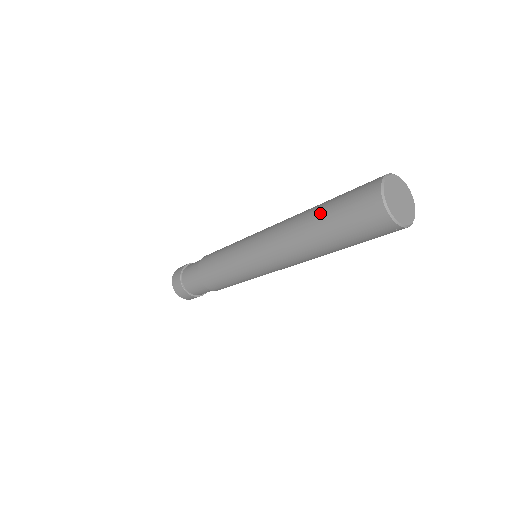
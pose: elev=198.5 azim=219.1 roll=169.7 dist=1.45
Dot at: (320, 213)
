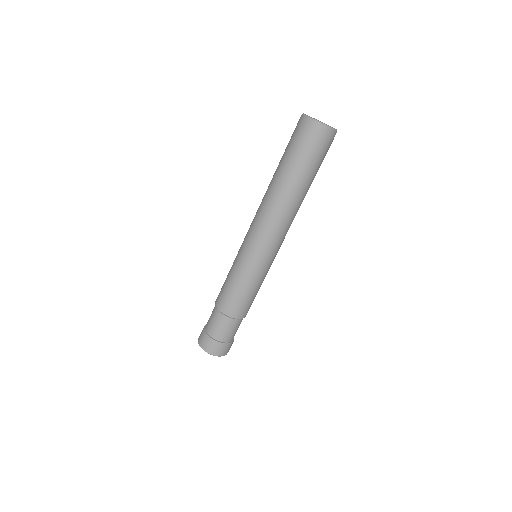
Dot at: (283, 169)
